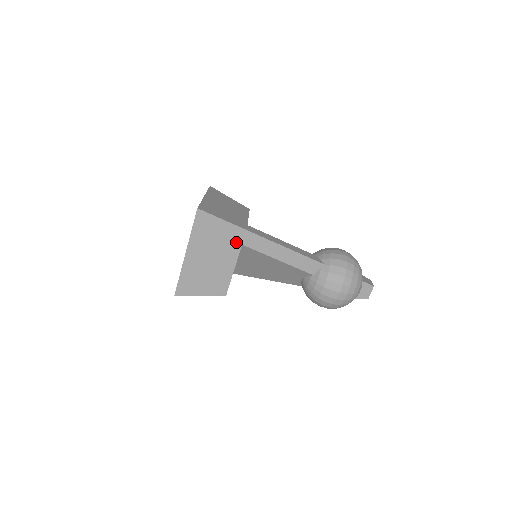
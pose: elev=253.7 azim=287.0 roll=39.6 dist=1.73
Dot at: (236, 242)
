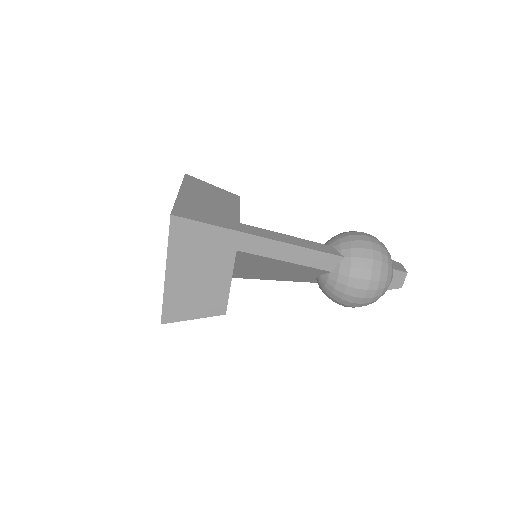
Dot at: (228, 248)
